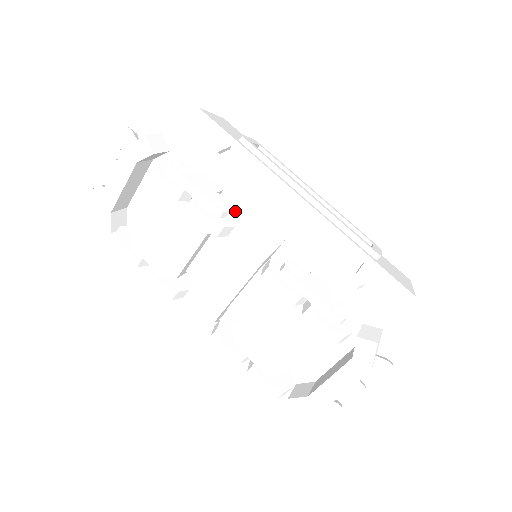
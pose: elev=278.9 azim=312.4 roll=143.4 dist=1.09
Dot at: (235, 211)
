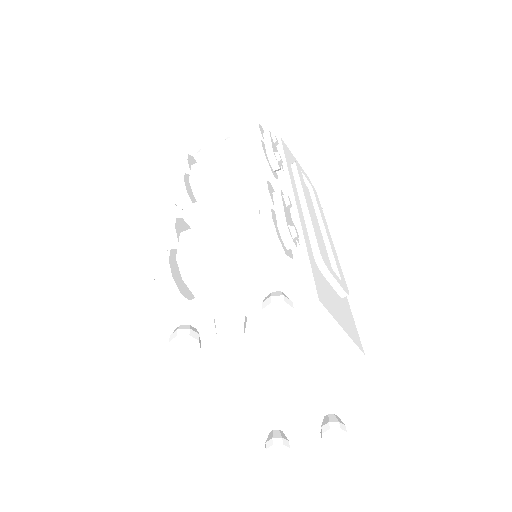
Dot at: occluded
